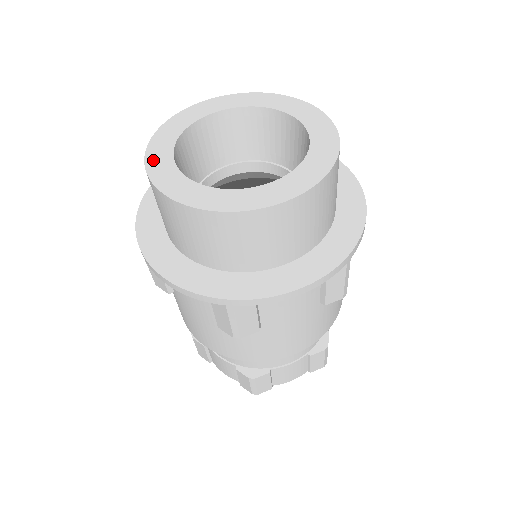
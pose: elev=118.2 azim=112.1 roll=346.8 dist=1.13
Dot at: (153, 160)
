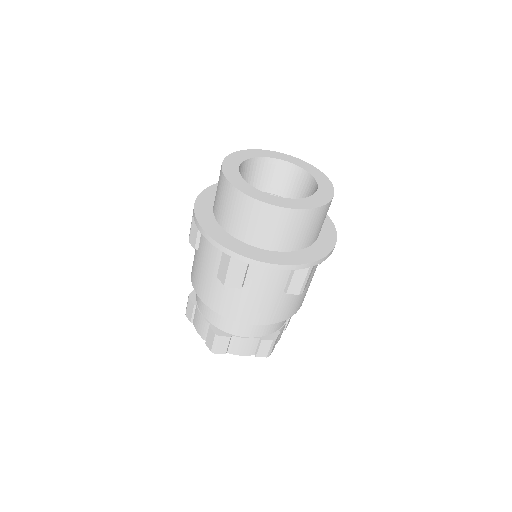
Dot at: (248, 192)
